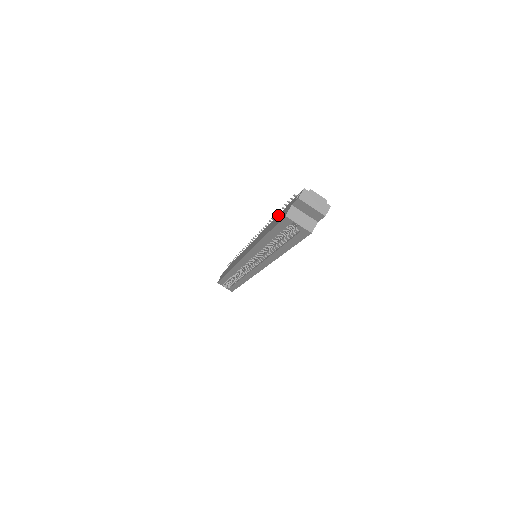
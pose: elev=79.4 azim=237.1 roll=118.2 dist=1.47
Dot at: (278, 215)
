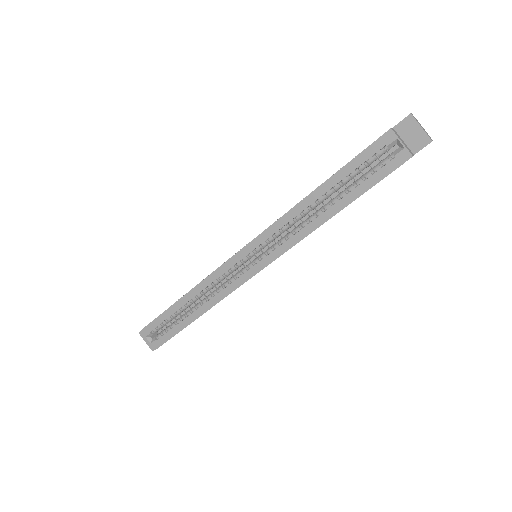
Dot at: occluded
